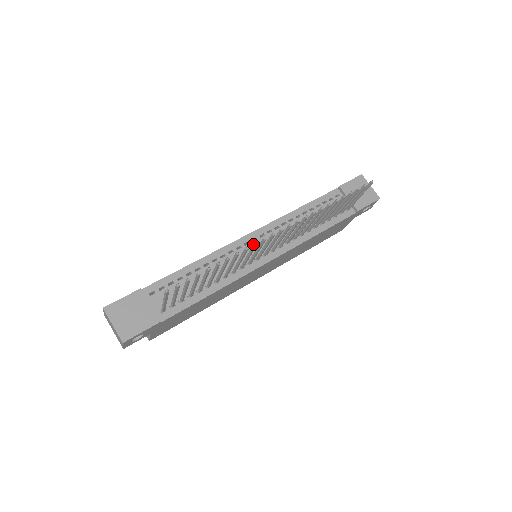
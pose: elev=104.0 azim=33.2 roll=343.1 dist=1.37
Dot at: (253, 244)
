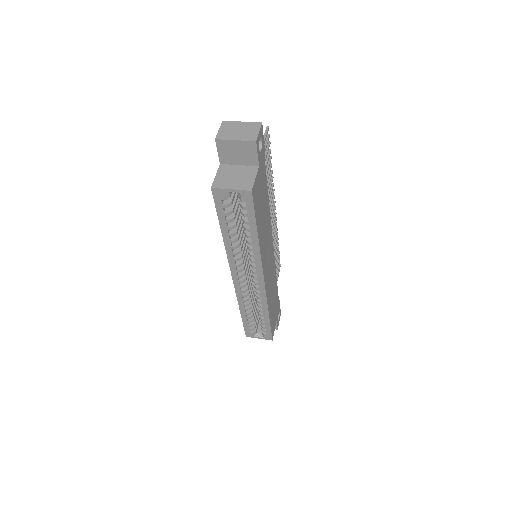
Dot at: occluded
